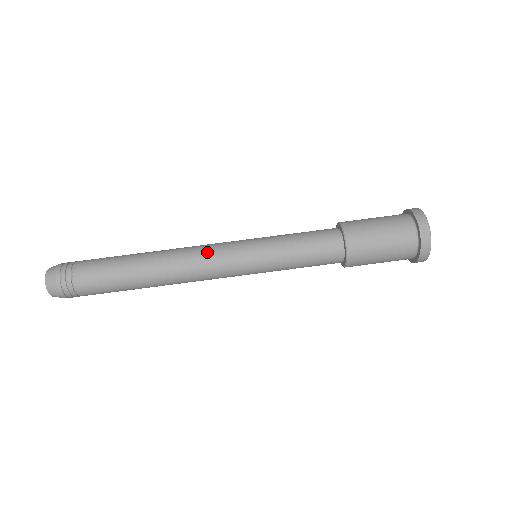
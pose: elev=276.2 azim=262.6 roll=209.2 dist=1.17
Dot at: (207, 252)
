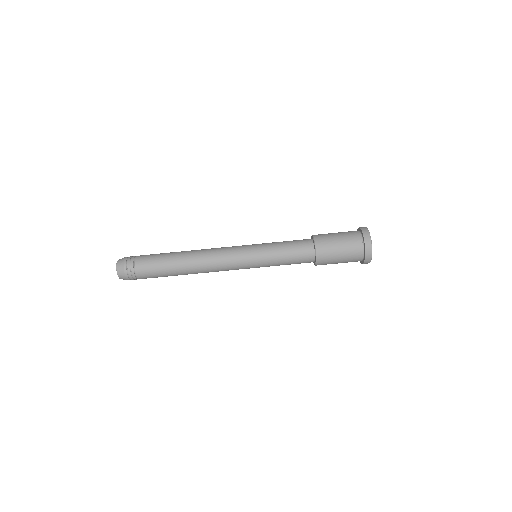
Dot at: (224, 262)
